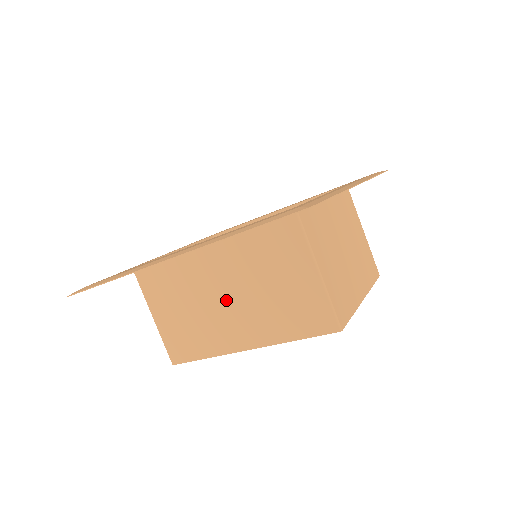
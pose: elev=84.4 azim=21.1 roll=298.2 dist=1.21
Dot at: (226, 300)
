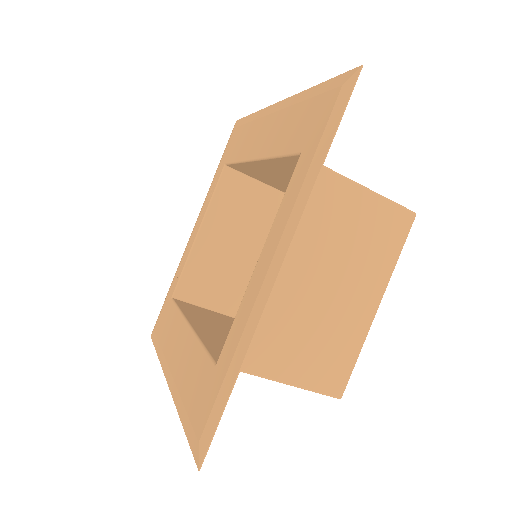
Dot at: occluded
